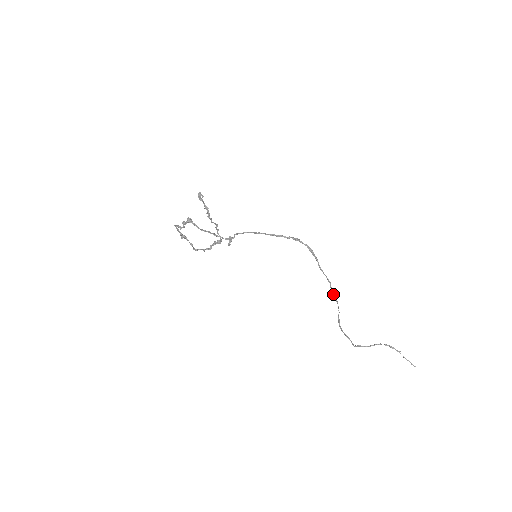
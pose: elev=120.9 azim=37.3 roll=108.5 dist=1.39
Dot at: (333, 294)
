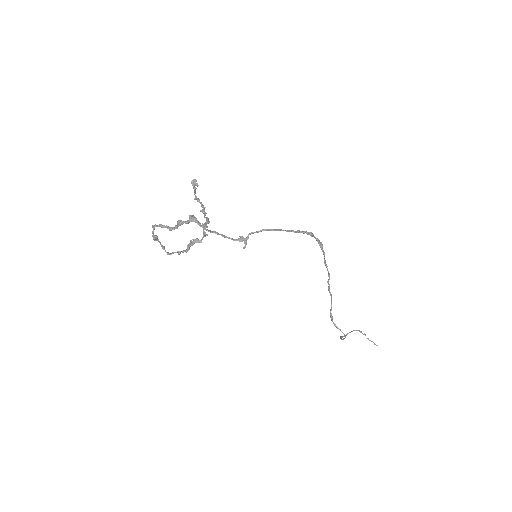
Dot at: (329, 289)
